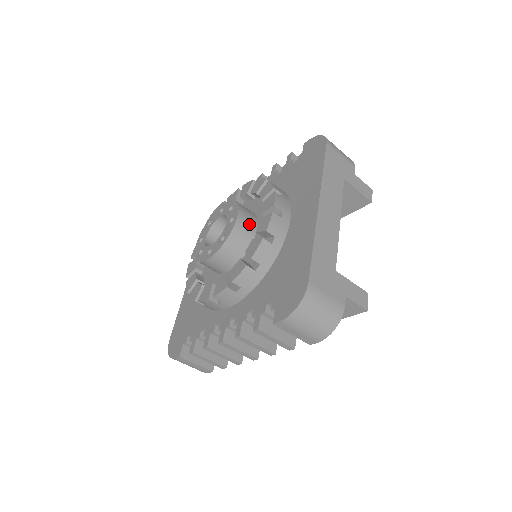
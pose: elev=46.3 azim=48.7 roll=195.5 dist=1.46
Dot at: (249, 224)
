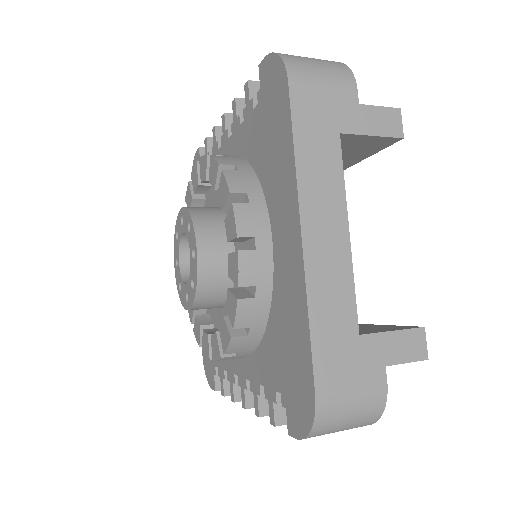
Dot at: (219, 251)
